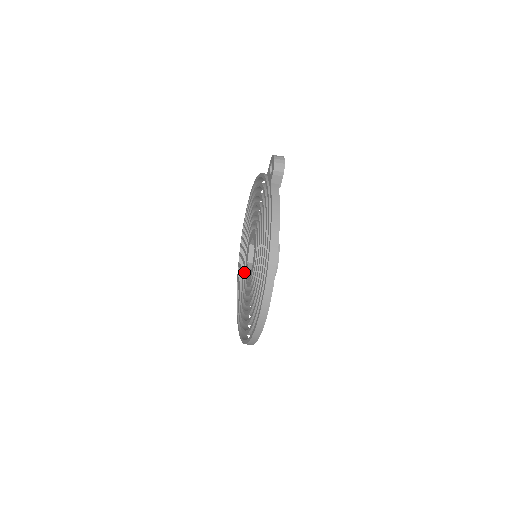
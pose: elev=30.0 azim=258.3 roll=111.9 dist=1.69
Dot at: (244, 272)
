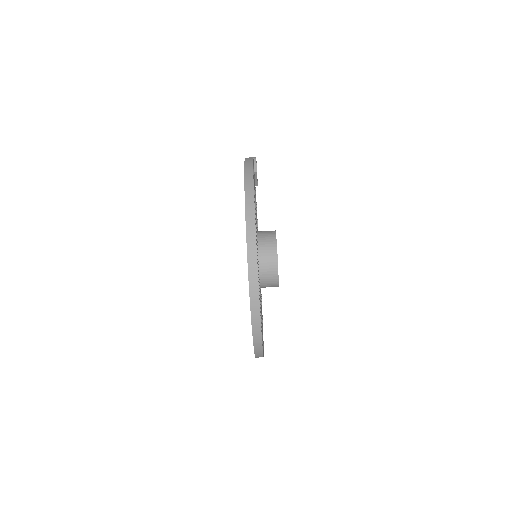
Dot at: occluded
